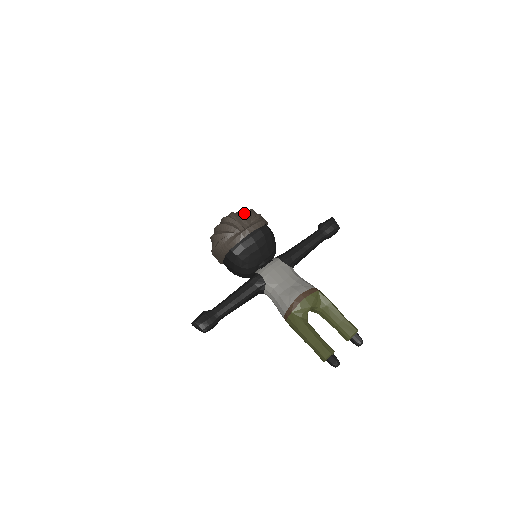
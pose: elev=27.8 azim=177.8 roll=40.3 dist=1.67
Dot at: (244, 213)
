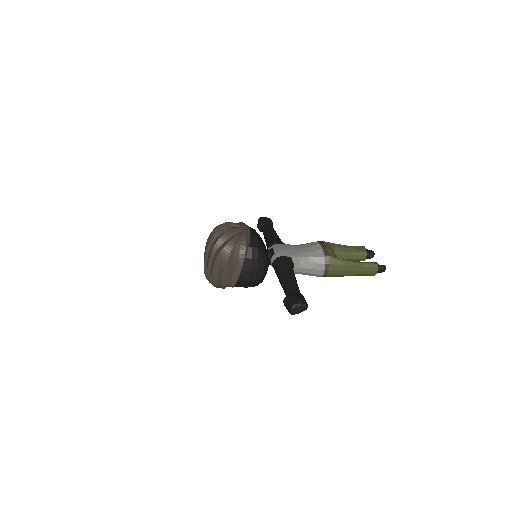
Dot at: (224, 224)
